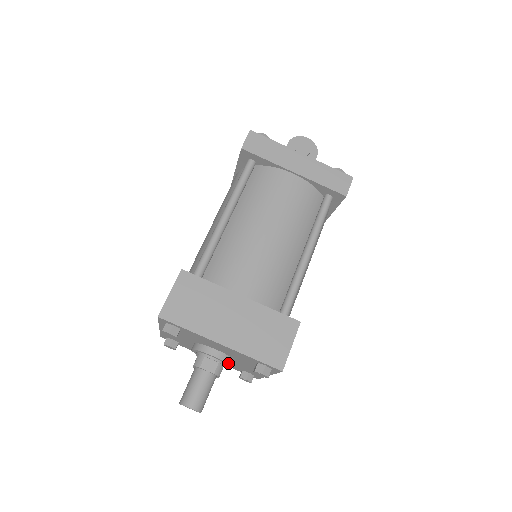
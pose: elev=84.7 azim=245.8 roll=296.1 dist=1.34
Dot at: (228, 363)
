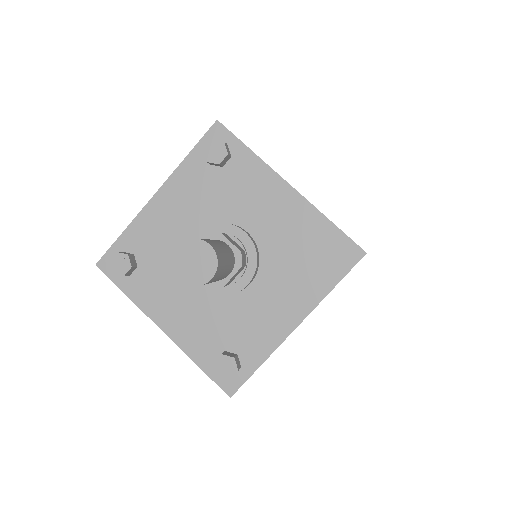
Dot at: (257, 260)
